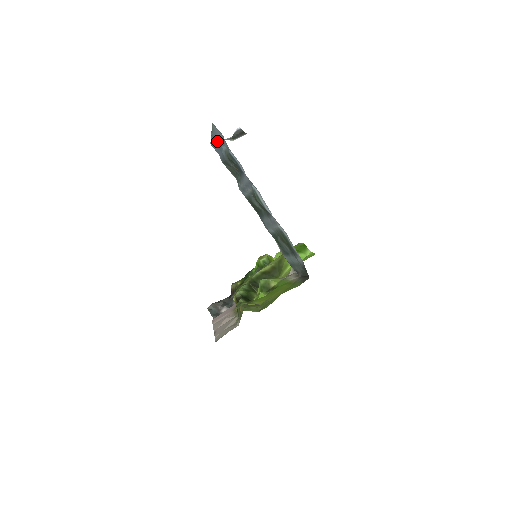
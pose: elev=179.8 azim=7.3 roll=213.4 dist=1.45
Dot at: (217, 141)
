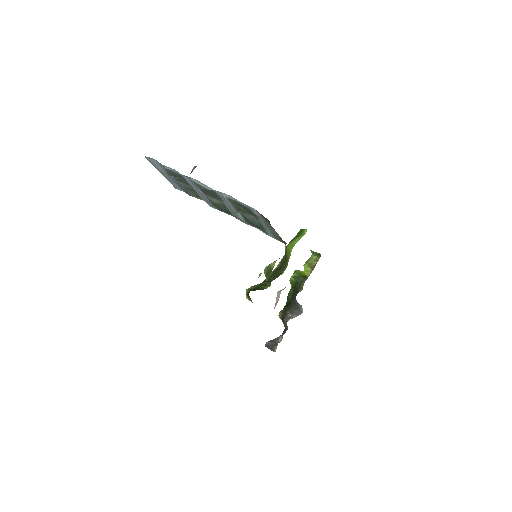
Dot at: (165, 174)
